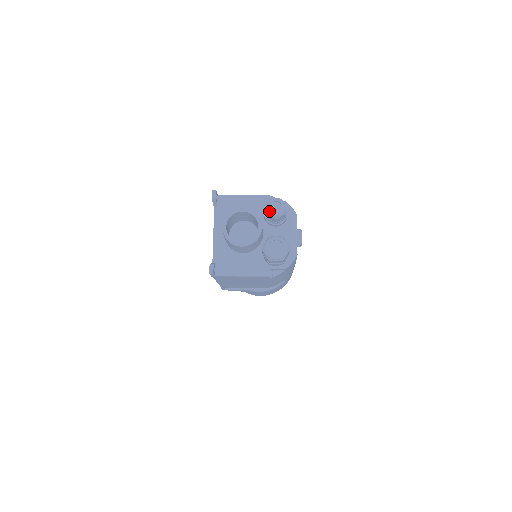
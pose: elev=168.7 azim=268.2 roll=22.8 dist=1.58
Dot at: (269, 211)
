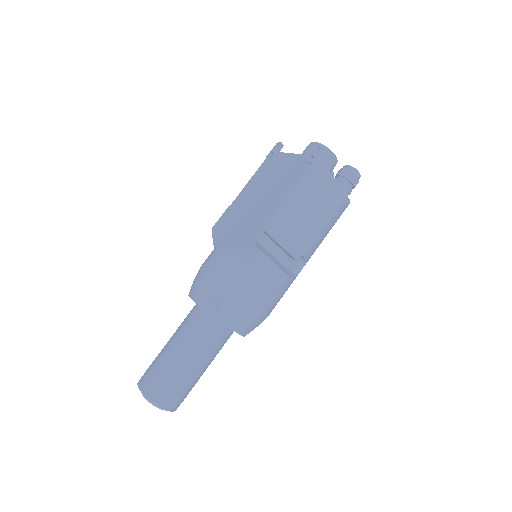
Dot at: occluded
